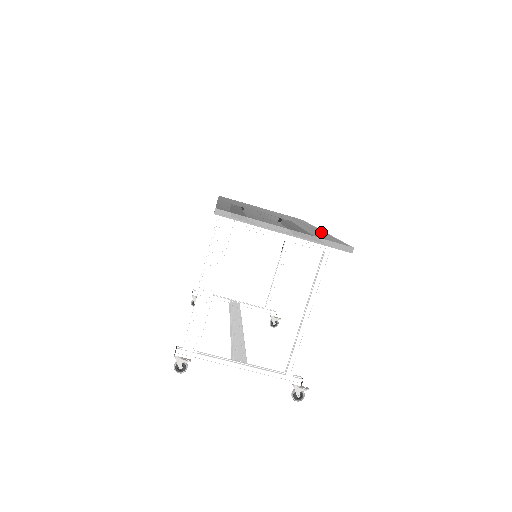
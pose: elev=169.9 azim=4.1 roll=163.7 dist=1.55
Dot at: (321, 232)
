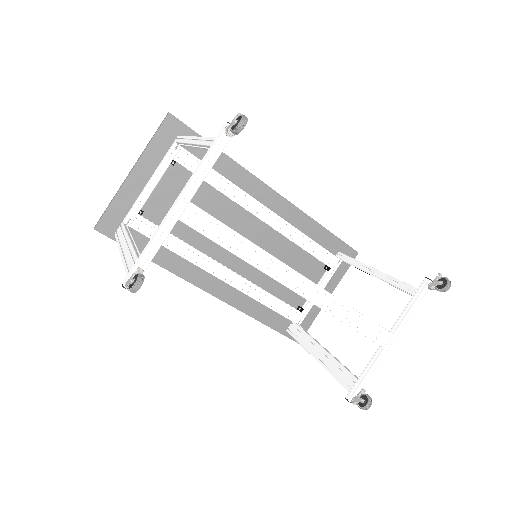
Dot at: (235, 176)
